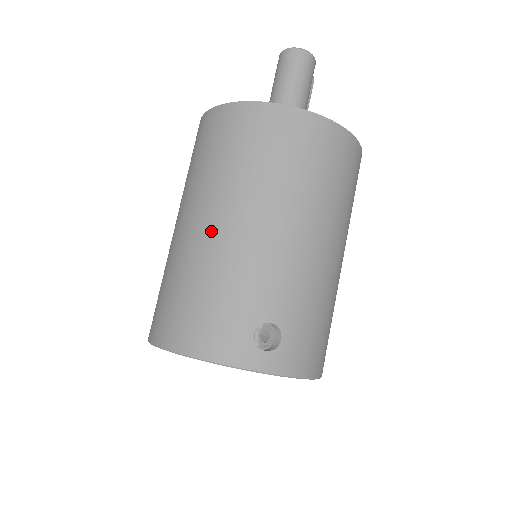
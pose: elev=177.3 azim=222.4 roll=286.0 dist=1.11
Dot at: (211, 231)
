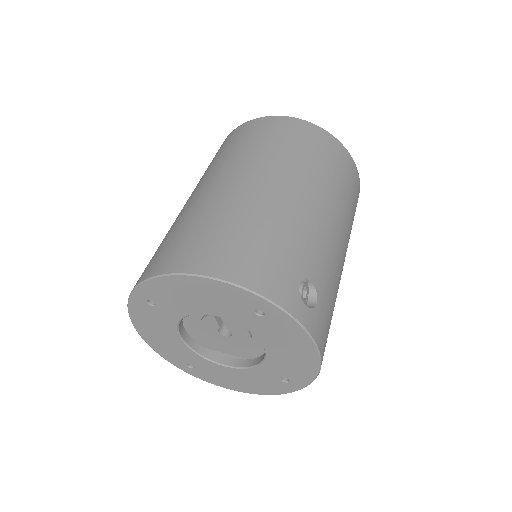
Dot at: (264, 189)
